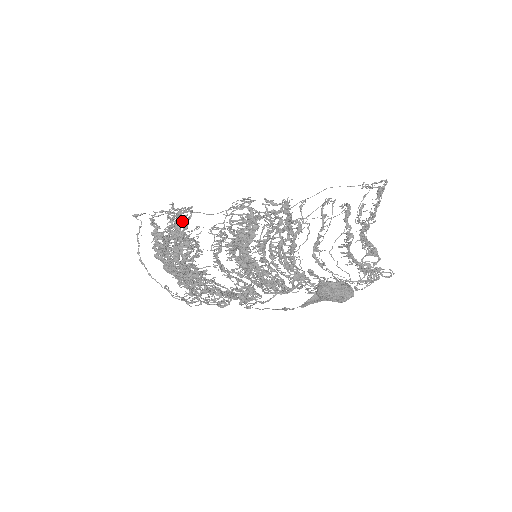
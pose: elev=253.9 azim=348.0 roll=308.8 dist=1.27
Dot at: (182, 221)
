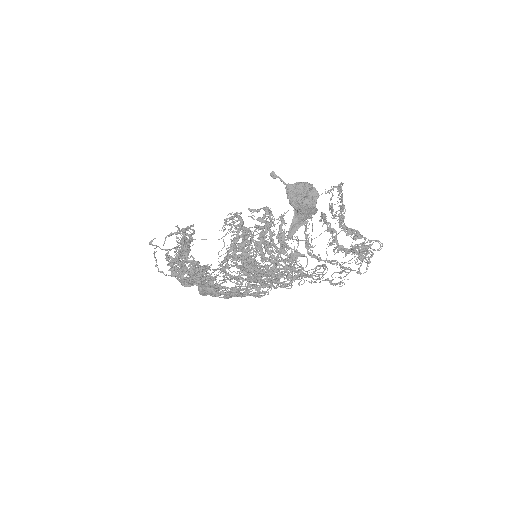
Dot at: (187, 235)
